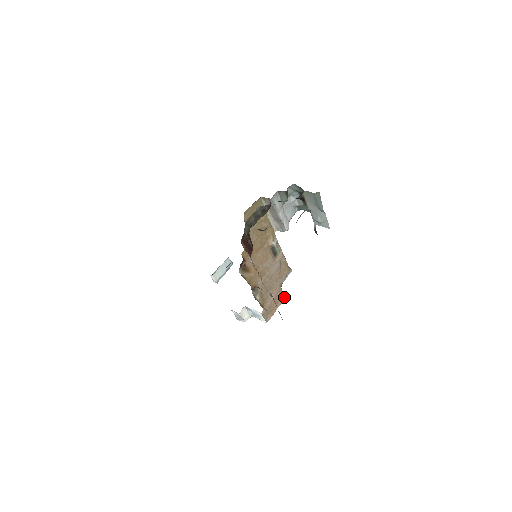
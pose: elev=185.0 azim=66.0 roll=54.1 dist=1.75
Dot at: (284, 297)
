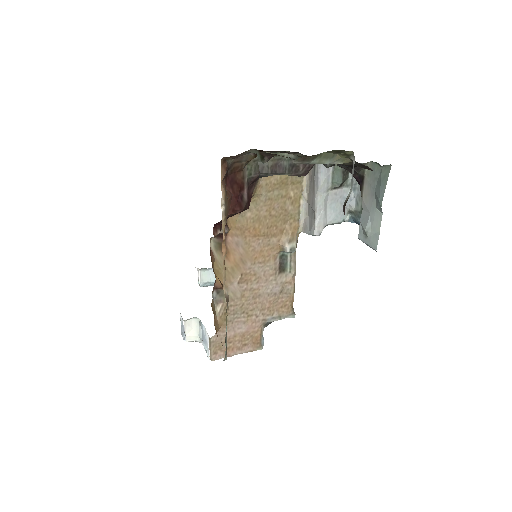
Dot at: (260, 346)
